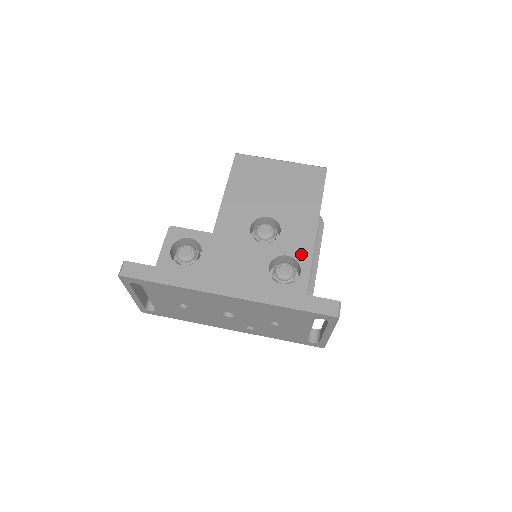
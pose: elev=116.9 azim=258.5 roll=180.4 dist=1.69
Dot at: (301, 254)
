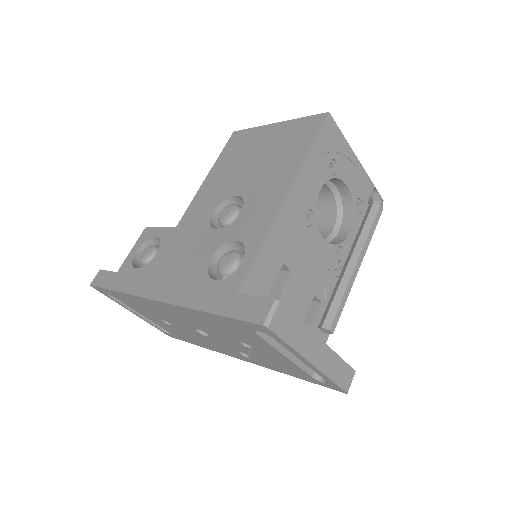
Dot at: (252, 236)
